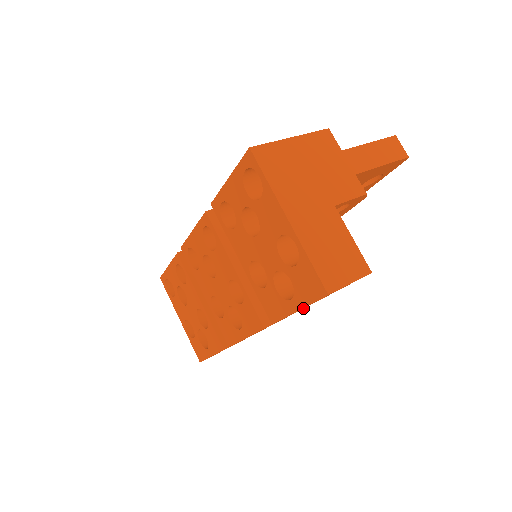
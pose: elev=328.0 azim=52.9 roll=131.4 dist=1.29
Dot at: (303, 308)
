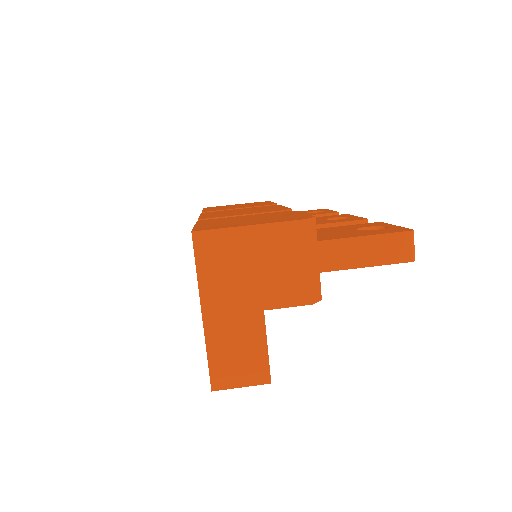
Dot at: occluded
